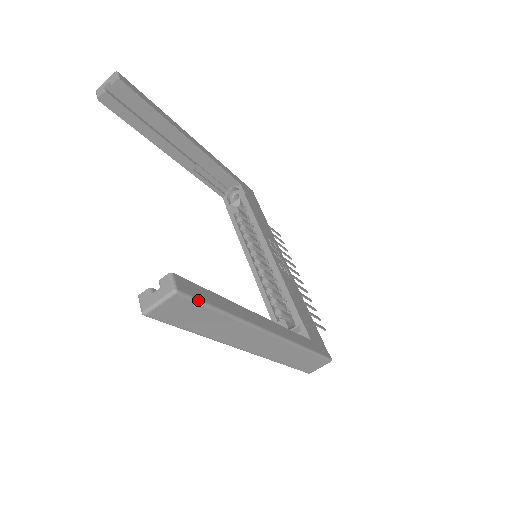
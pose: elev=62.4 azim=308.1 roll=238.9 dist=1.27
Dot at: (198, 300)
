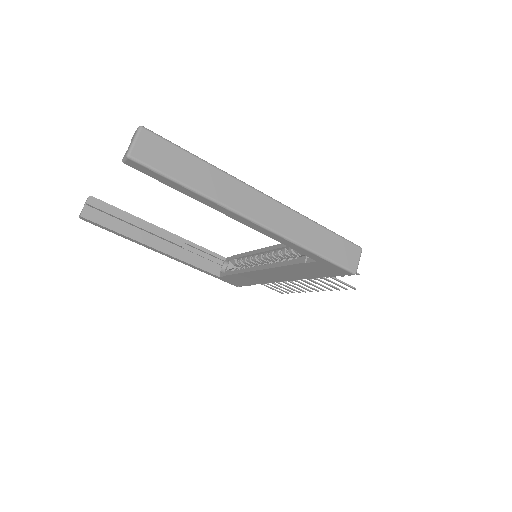
Dot at: (166, 139)
